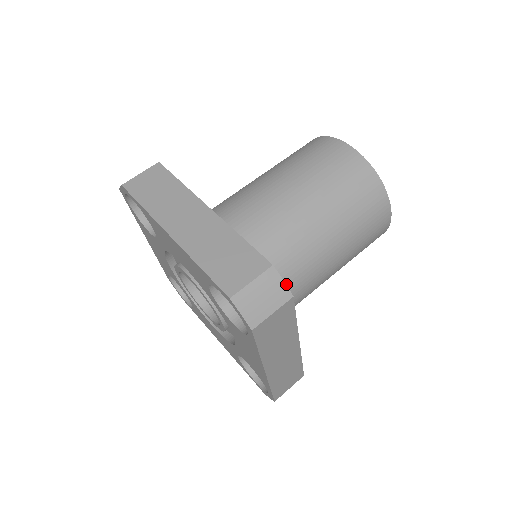
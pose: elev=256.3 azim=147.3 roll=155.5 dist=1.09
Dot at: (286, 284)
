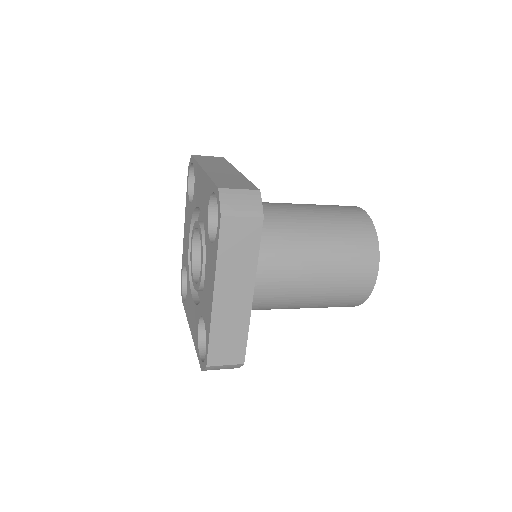
Dot at: (266, 257)
